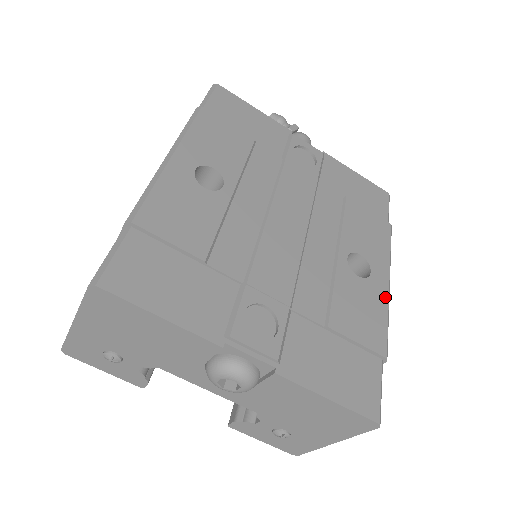
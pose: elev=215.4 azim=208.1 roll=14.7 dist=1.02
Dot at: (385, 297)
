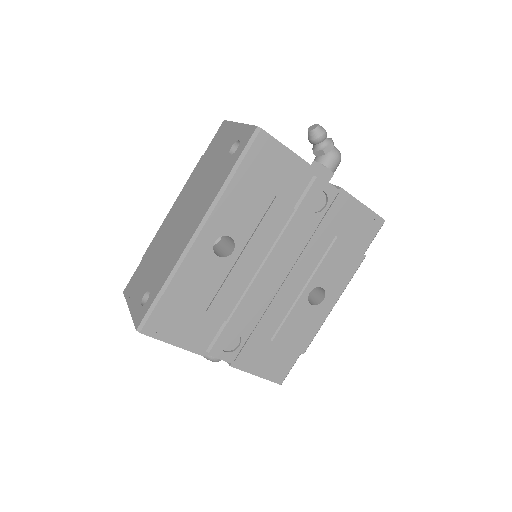
Dot at: (325, 317)
